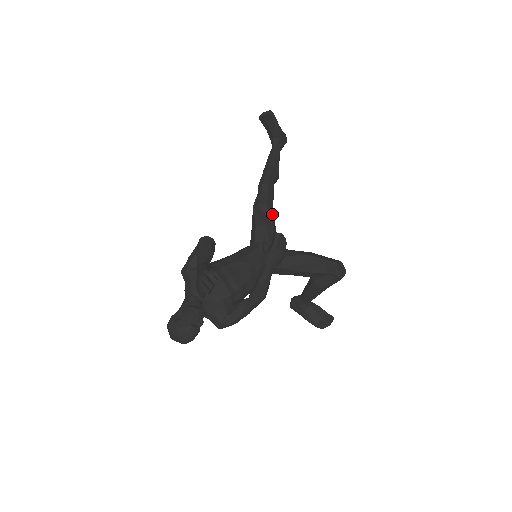
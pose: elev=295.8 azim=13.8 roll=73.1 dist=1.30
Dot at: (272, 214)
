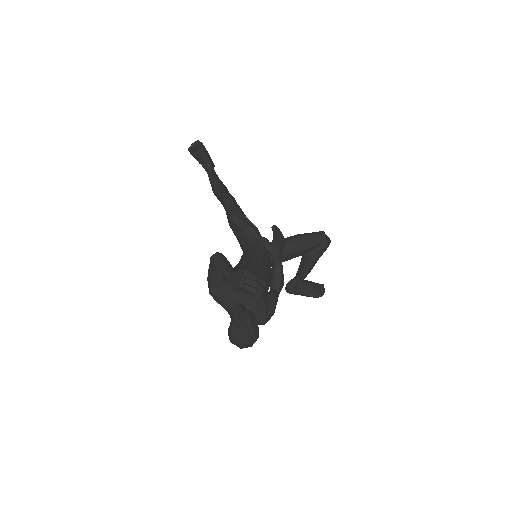
Dot at: occluded
